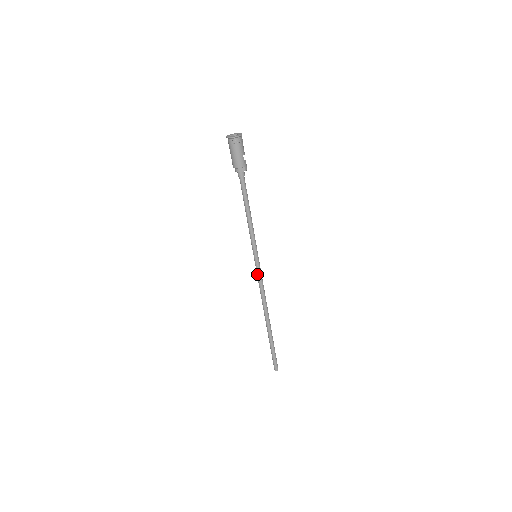
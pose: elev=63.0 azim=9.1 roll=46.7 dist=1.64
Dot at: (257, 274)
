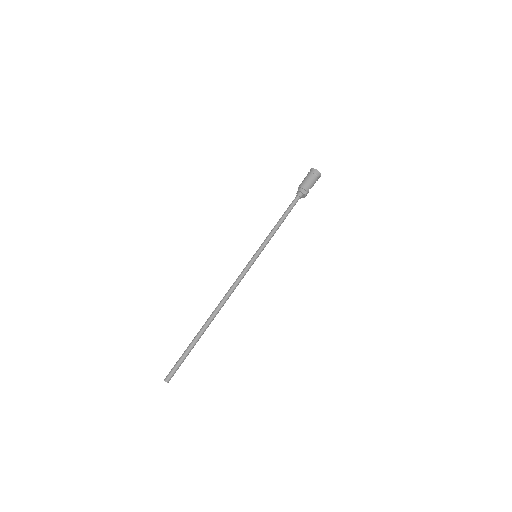
Dot at: (244, 269)
